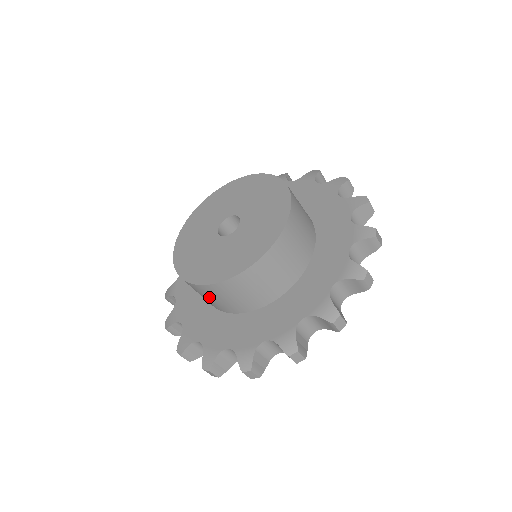
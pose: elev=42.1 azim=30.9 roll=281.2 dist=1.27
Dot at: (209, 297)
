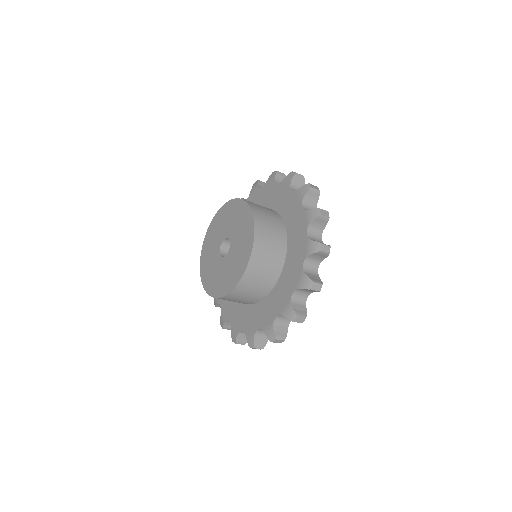
Dot at: occluded
